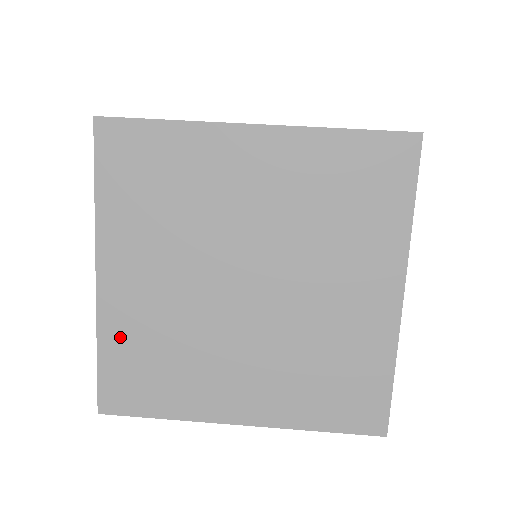
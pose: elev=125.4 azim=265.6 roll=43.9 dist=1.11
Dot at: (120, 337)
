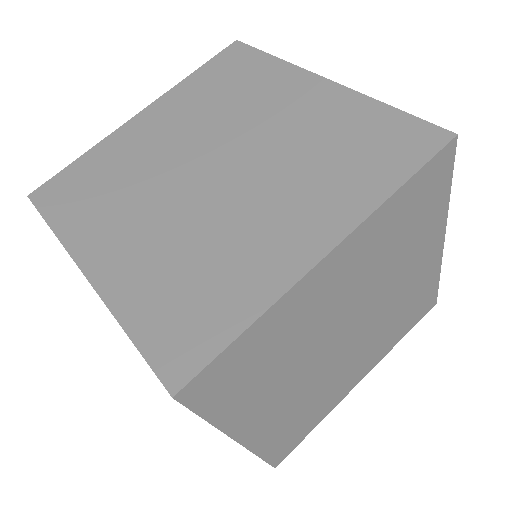
Dot at: (273, 439)
